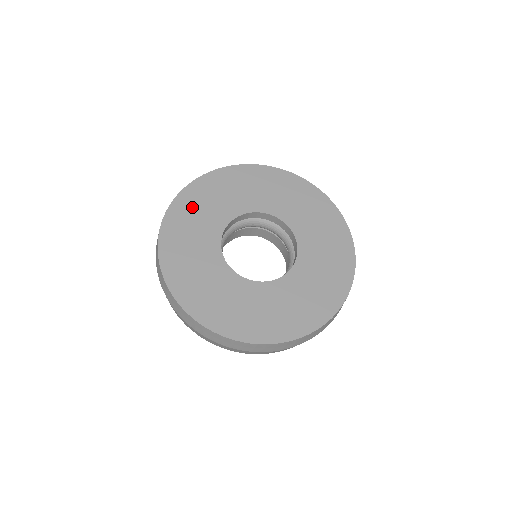
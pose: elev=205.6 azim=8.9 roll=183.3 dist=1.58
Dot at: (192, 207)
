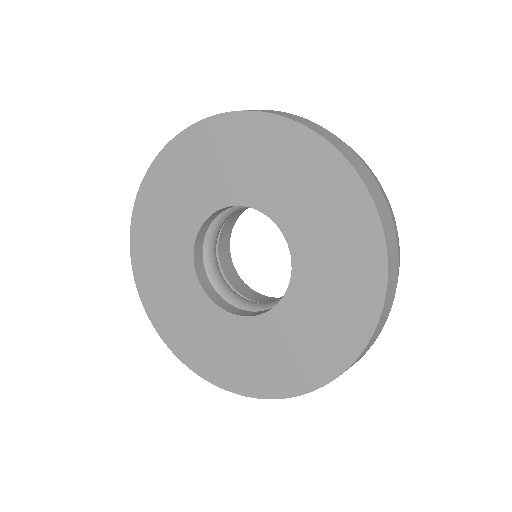
Dot at: (161, 195)
